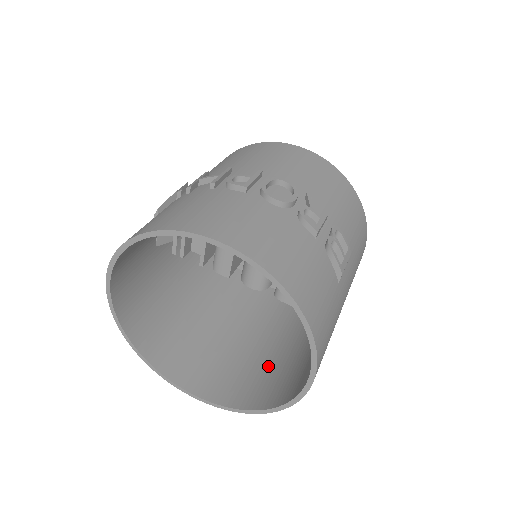
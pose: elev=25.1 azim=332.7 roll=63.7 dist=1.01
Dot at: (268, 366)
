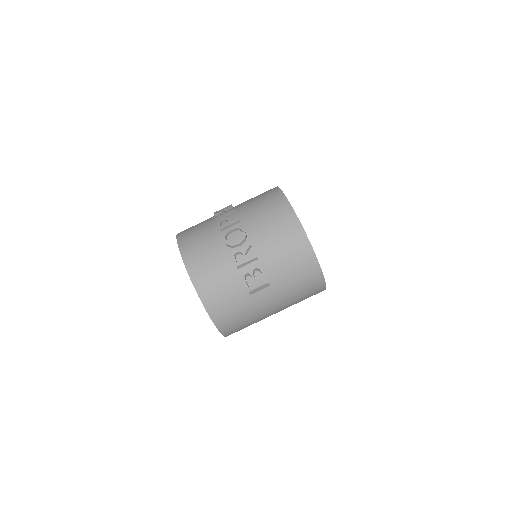
Dot at: occluded
